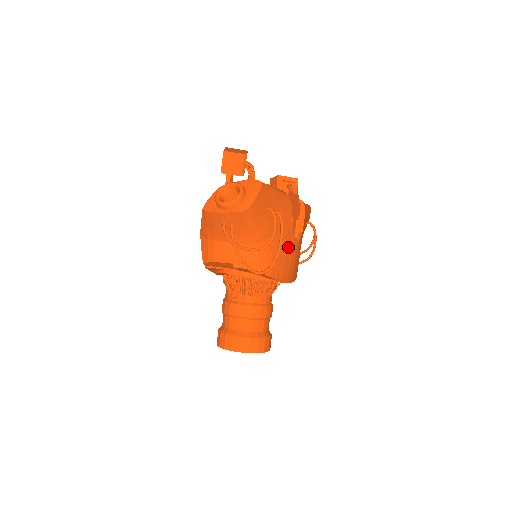
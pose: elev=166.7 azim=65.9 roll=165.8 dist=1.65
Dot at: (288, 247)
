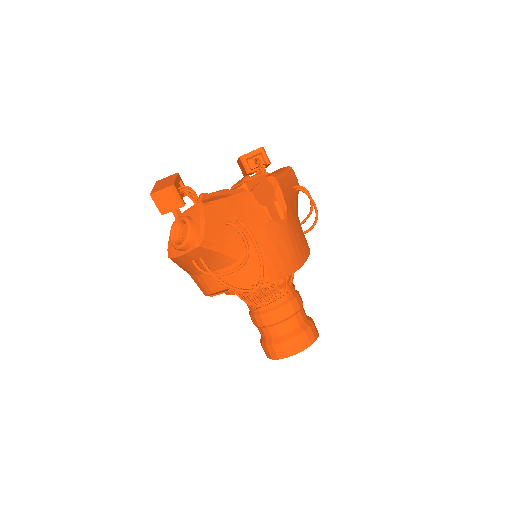
Dot at: (275, 239)
